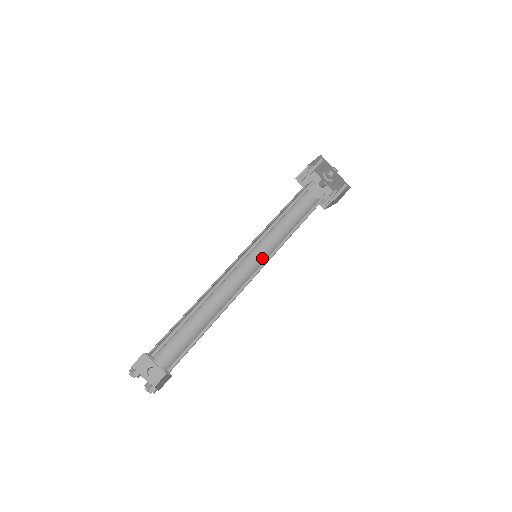
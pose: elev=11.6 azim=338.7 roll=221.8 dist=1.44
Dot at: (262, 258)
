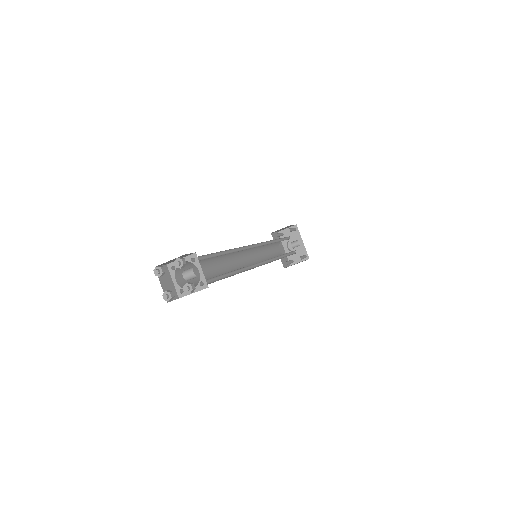
Dot at: occluded
